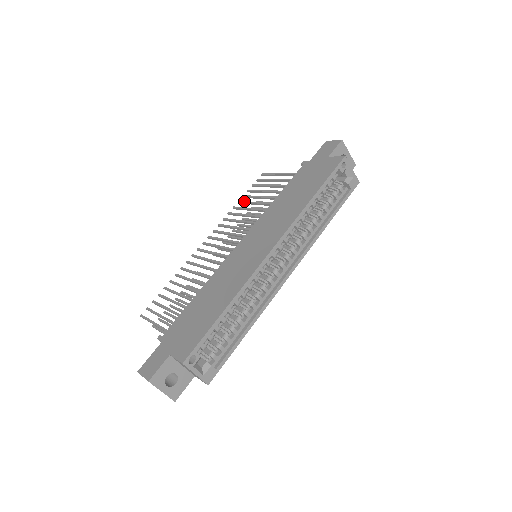
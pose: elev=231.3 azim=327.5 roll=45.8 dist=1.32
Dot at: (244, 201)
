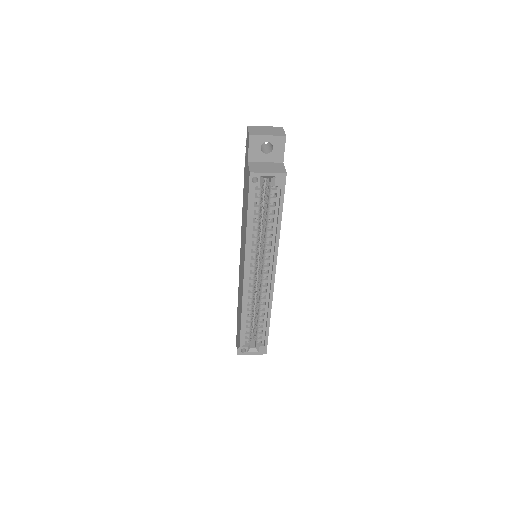
Dot at: occluded
